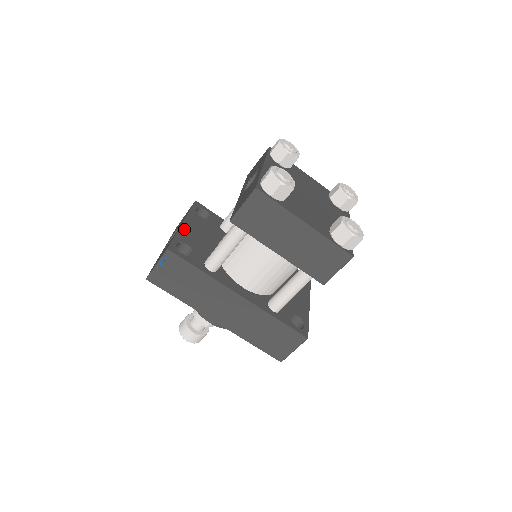
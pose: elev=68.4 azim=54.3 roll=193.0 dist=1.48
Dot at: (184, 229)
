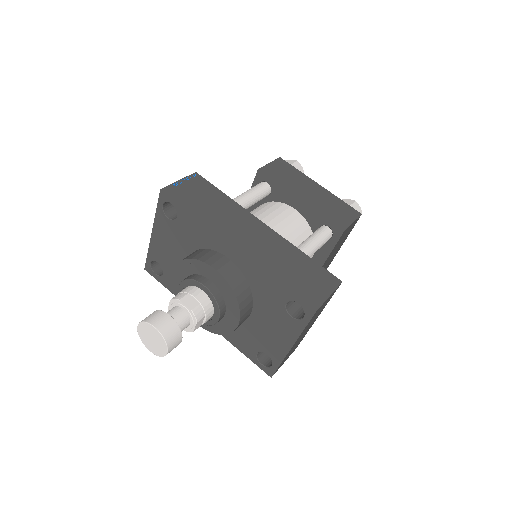
Dot at: occluded
